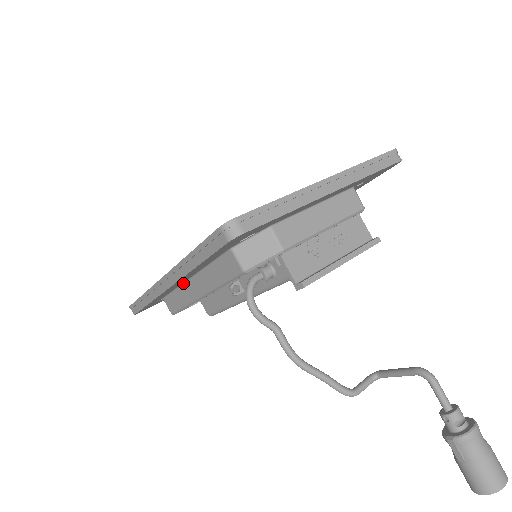
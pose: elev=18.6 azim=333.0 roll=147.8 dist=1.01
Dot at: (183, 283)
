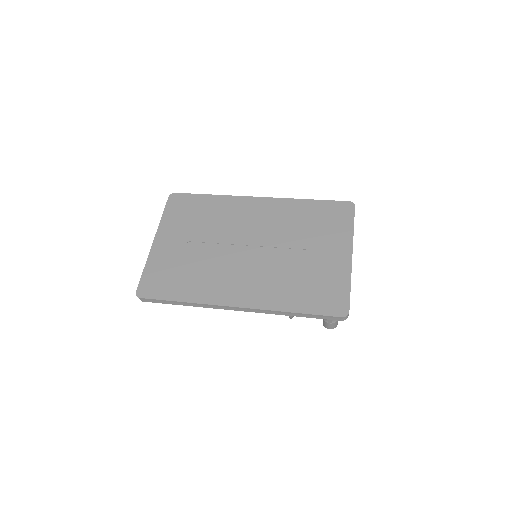
Dot at: occluded
